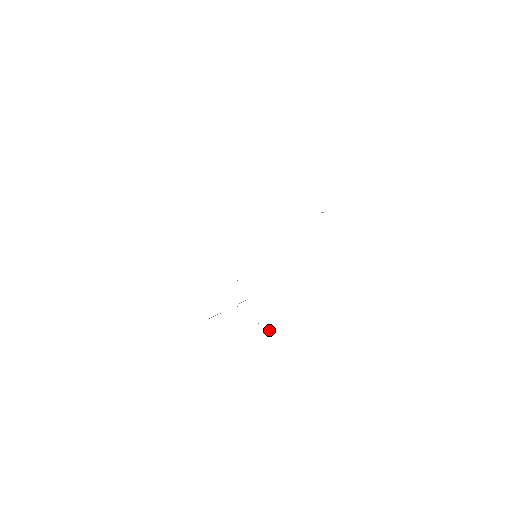
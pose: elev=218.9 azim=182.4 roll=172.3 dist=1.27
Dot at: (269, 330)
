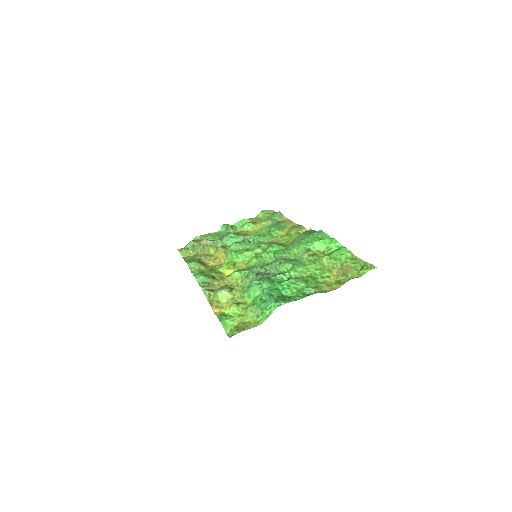
Dot at: (239, 224)
